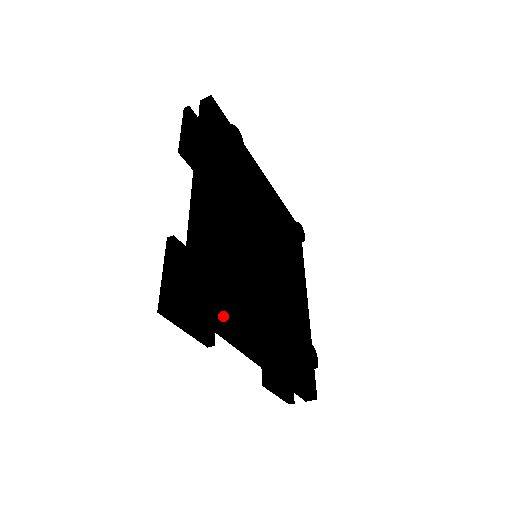
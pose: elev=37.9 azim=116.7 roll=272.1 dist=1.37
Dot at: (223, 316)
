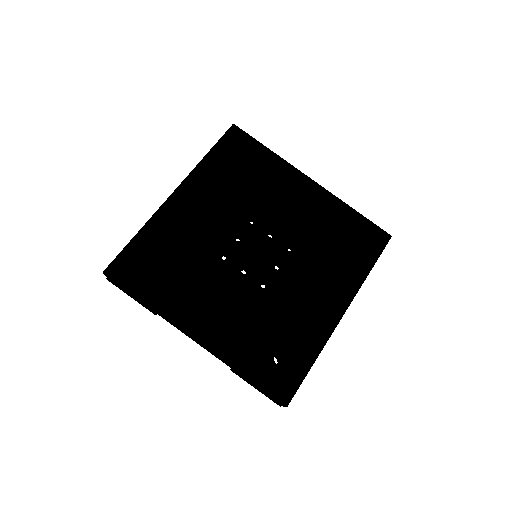
Dot at: (301, 375)
